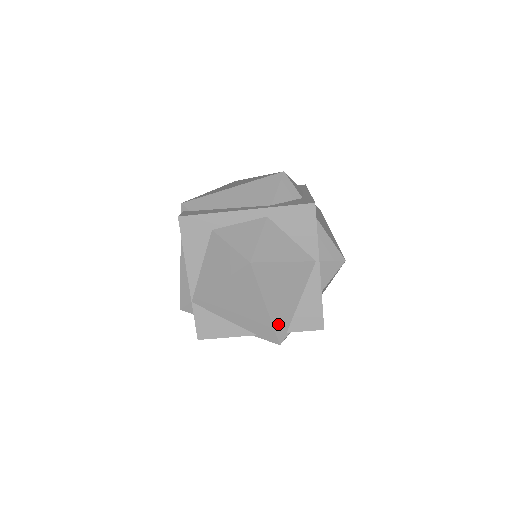
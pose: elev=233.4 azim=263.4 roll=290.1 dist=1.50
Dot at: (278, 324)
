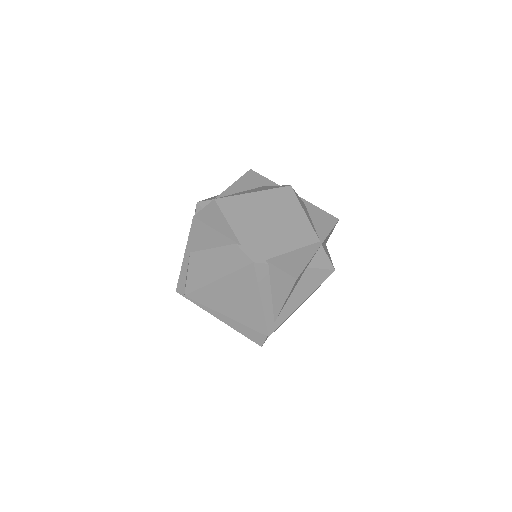
Dot at: (267, 245)
